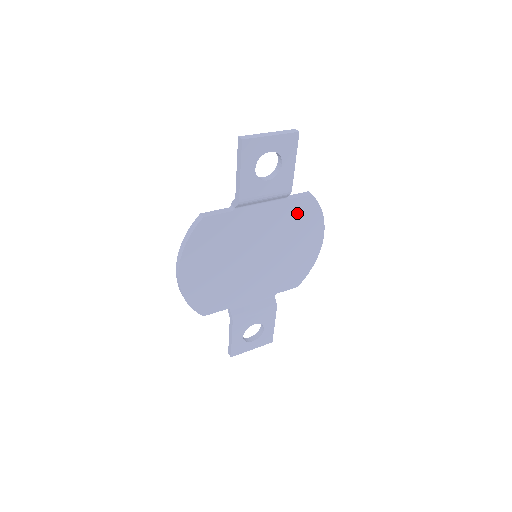
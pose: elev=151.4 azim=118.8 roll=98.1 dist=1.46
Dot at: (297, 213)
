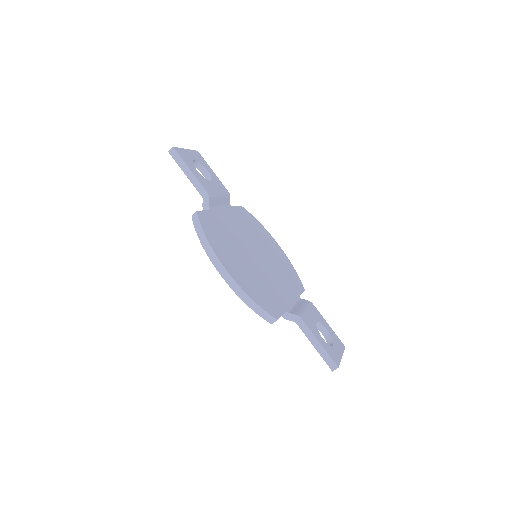
Dot at: (246, 219)
